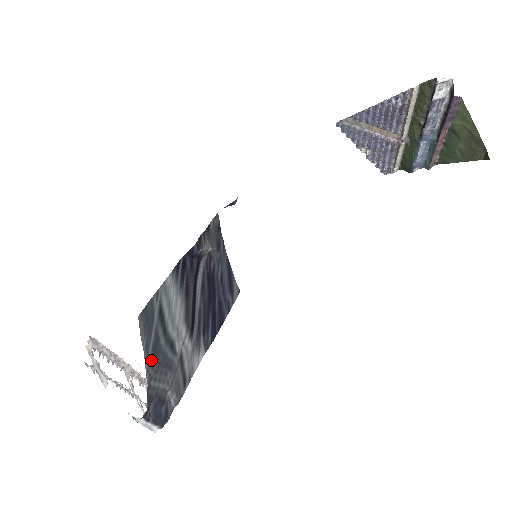
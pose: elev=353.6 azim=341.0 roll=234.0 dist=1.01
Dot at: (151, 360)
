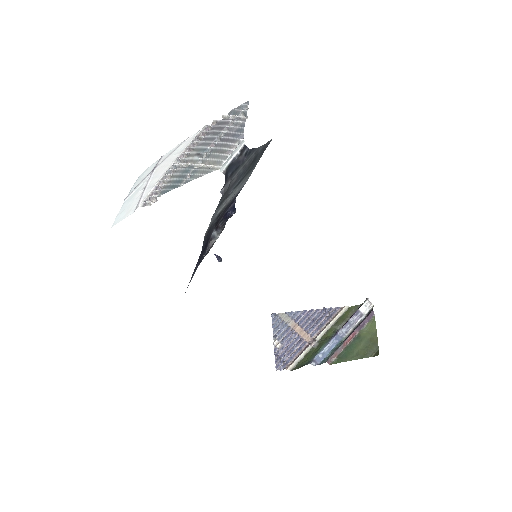
Dot at: (258, 153)
